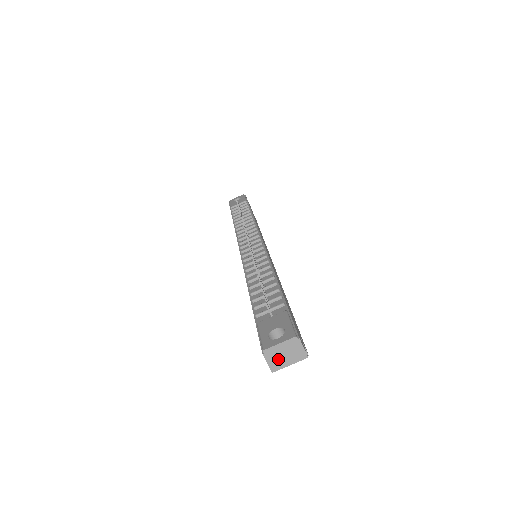
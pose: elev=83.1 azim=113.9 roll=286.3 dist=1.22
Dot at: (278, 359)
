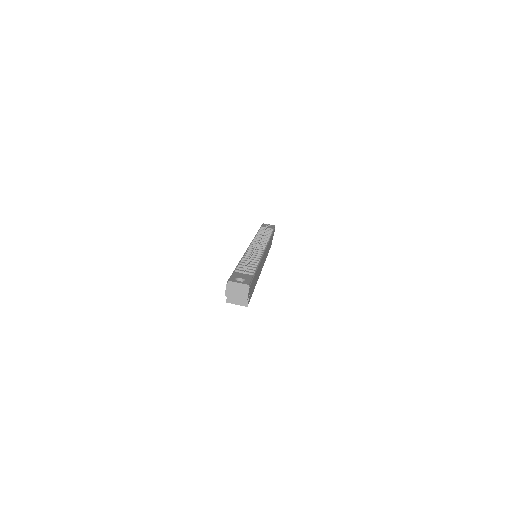
Dot at: (232, 291)
